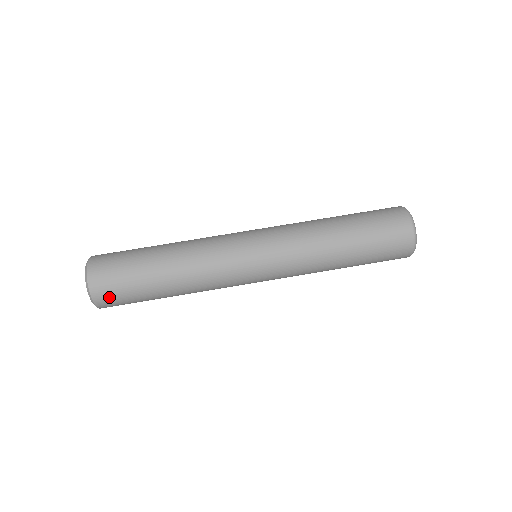
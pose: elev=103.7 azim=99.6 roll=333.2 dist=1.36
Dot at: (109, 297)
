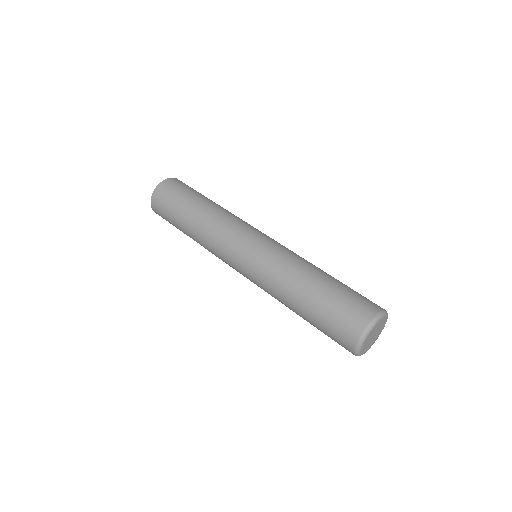
Dot at: (160, 198)
